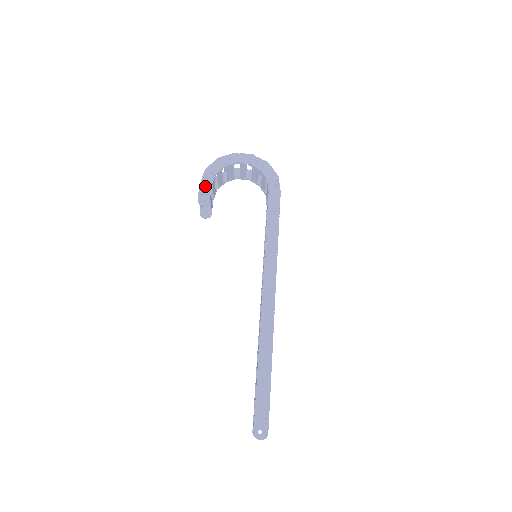
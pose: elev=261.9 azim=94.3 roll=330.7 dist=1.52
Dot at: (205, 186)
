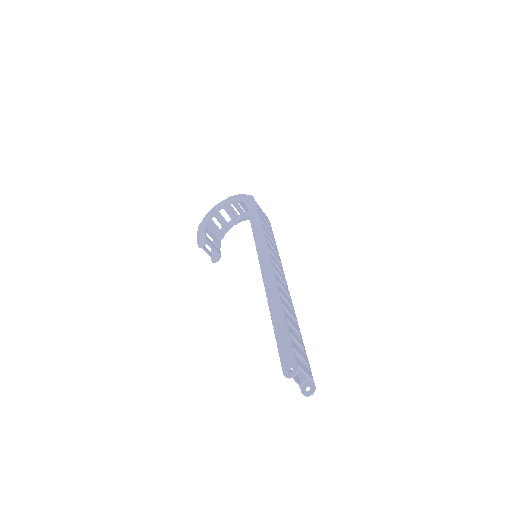
Dot at: (200, 234)
